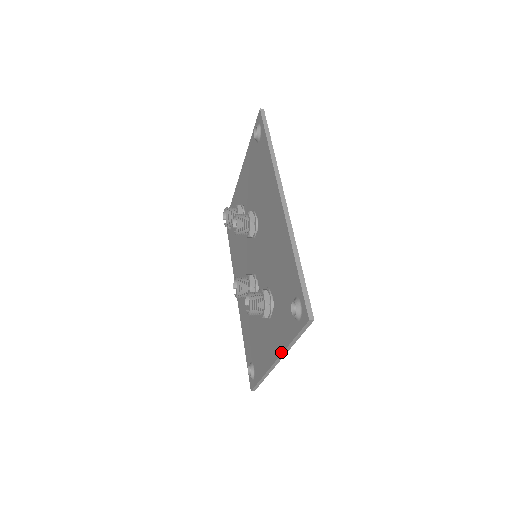
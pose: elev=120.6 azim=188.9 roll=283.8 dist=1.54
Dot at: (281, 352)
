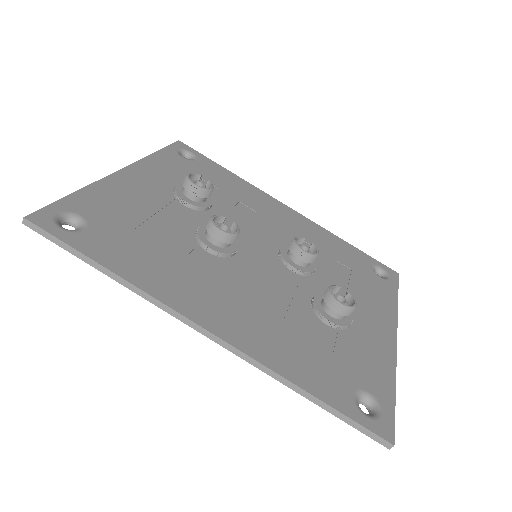
Dot at: occluded
